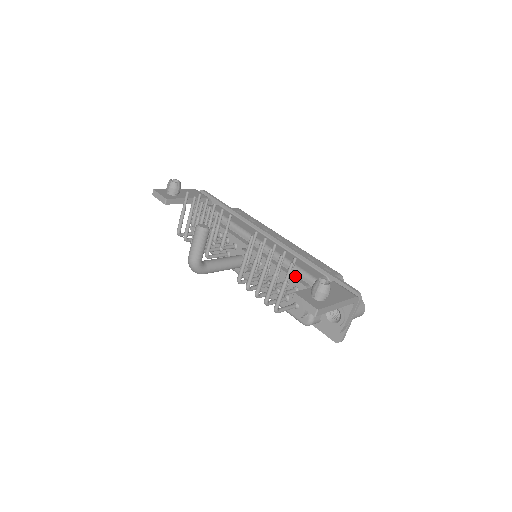
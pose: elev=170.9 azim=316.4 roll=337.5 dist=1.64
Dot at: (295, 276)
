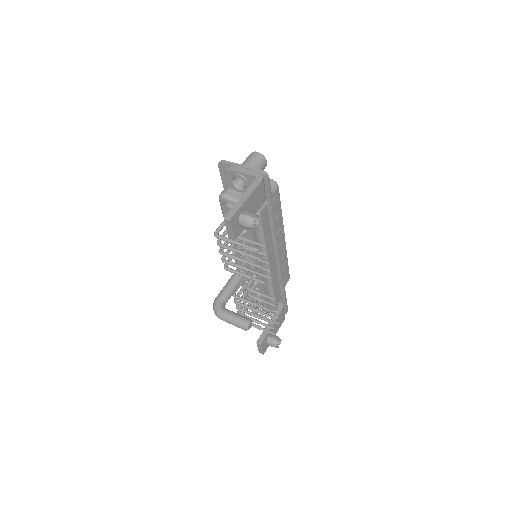
Dot at: occluded
